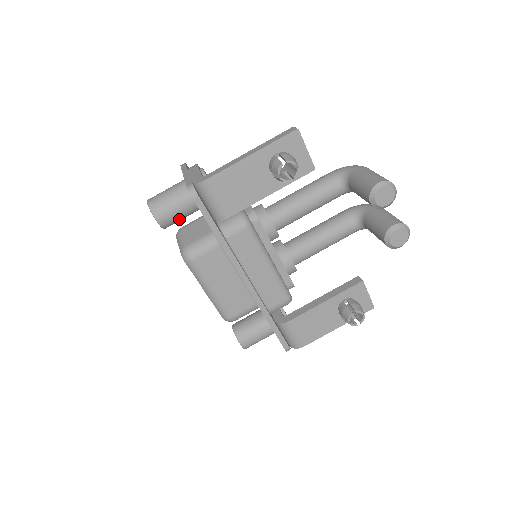
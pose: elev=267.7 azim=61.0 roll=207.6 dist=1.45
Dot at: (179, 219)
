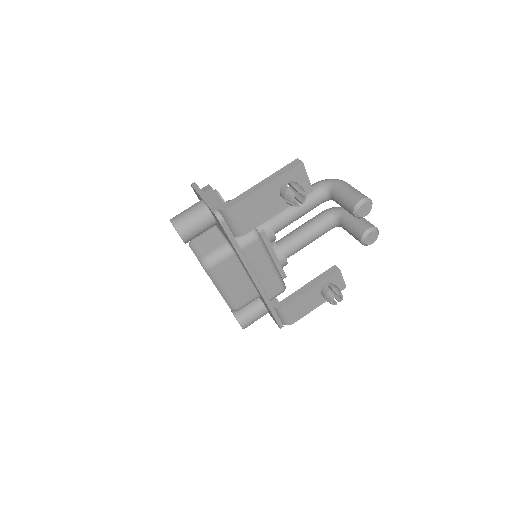
Dot at: occluded
